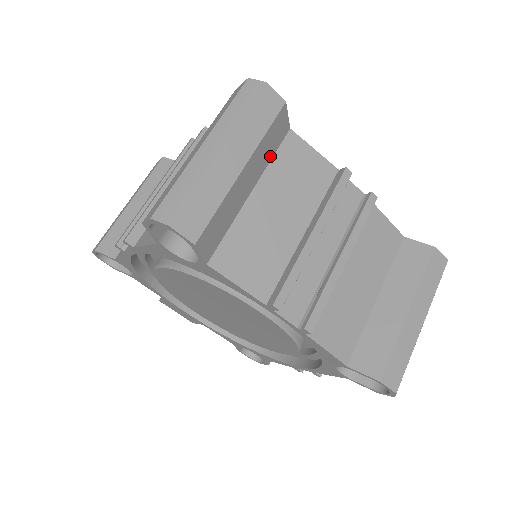
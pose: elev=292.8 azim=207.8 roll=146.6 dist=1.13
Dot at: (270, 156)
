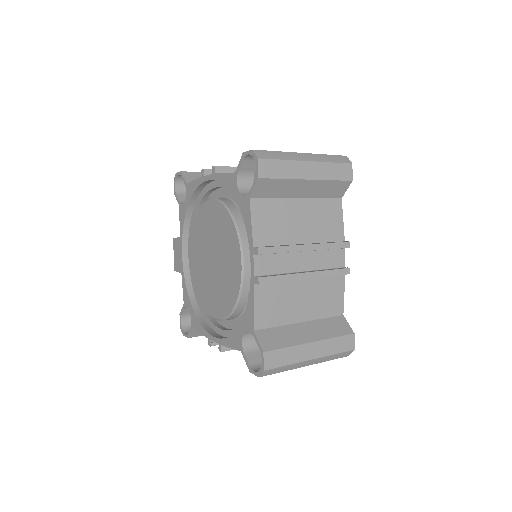
Dot at: (322, 196)
